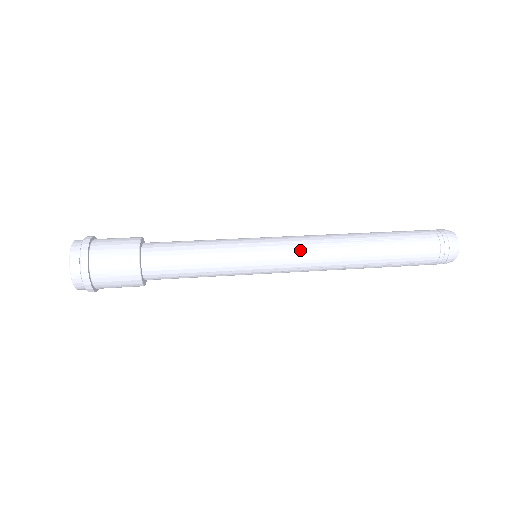
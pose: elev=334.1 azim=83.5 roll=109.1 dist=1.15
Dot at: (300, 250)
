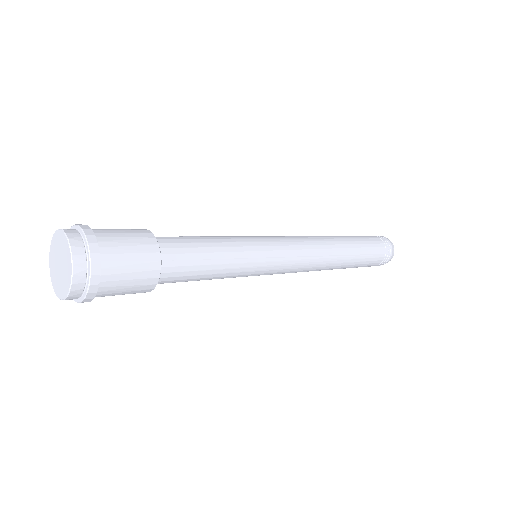
Dot at: (292, 237)
